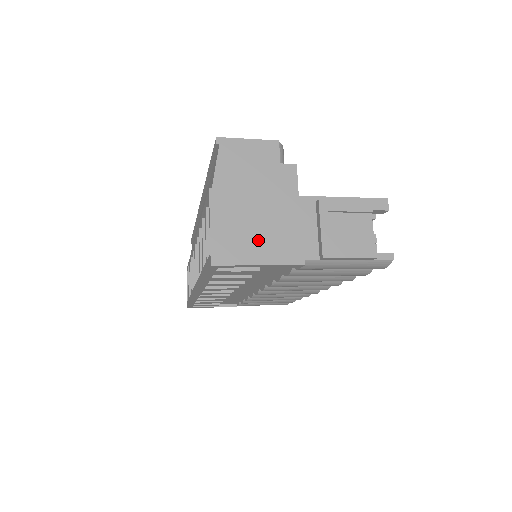
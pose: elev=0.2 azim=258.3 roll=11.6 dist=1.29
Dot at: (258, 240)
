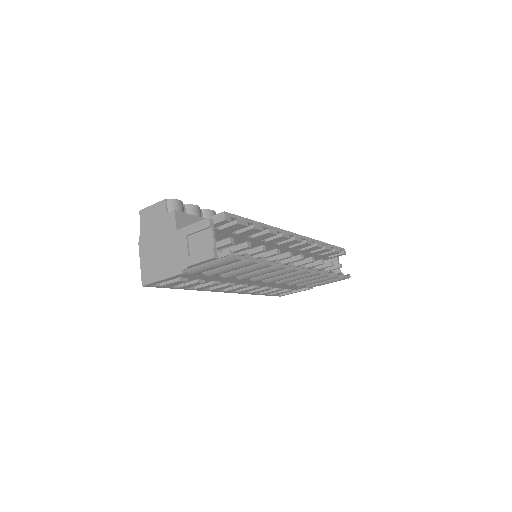
Dot at: (160, 265)
